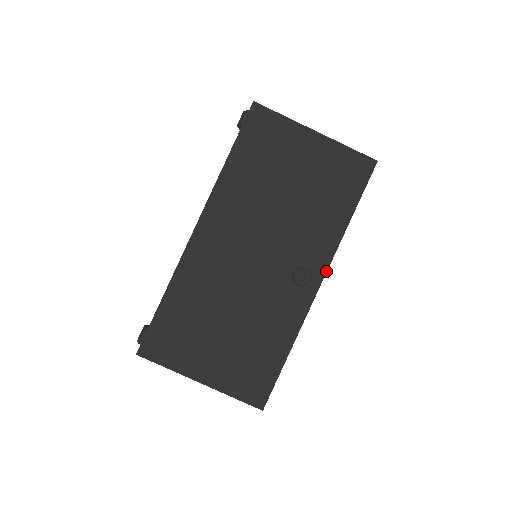
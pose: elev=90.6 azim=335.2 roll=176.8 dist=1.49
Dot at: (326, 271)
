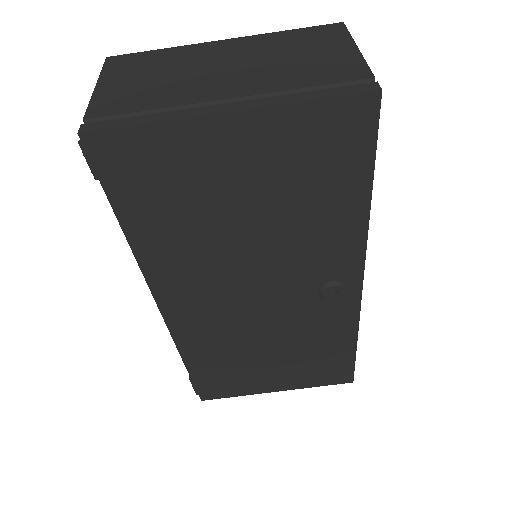
Dot at: (363, 271)
